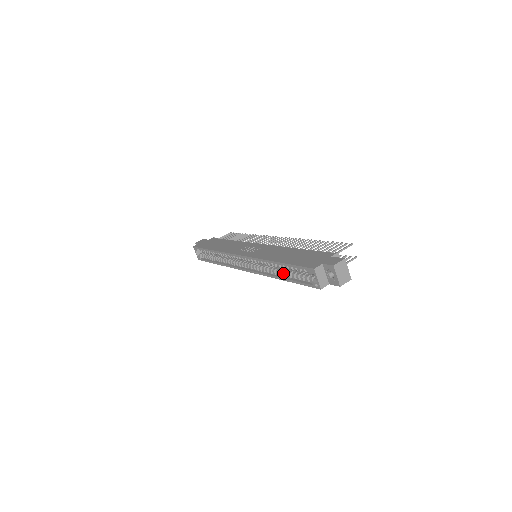
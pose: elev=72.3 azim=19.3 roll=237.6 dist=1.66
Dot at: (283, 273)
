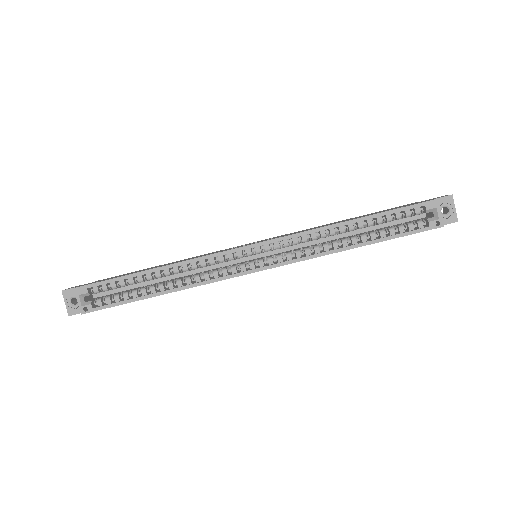
Dot at: (356, 239)
